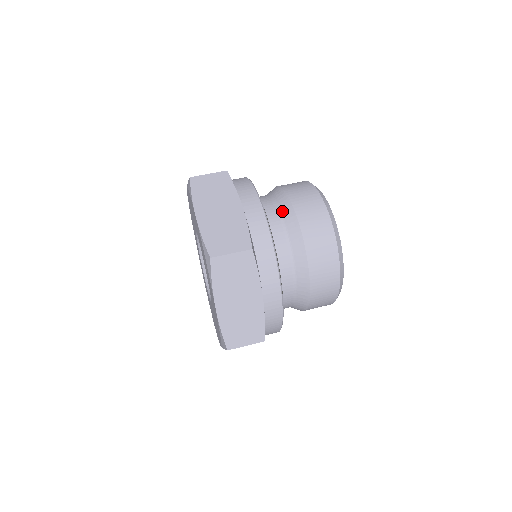
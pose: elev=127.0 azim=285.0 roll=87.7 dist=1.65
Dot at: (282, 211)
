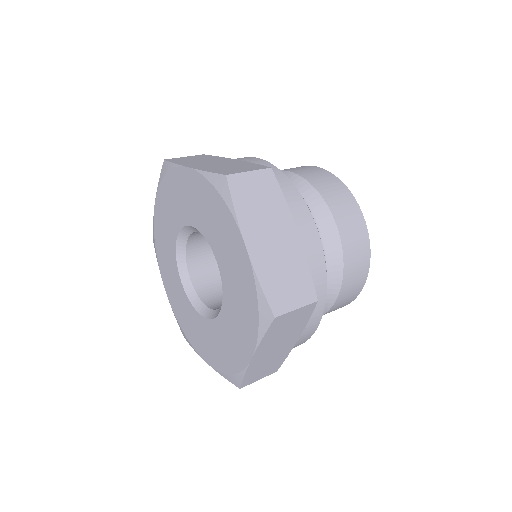
Dot at: (321, 226)
